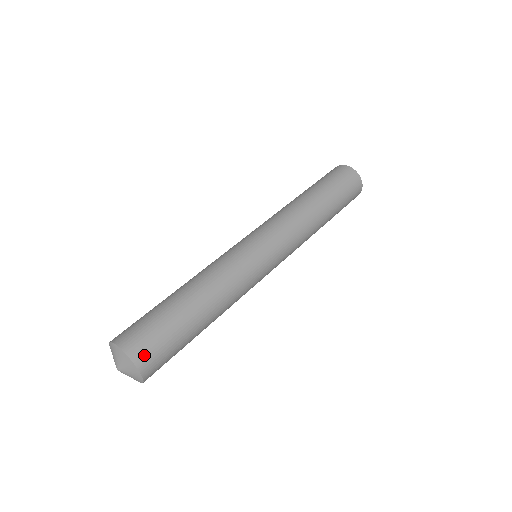
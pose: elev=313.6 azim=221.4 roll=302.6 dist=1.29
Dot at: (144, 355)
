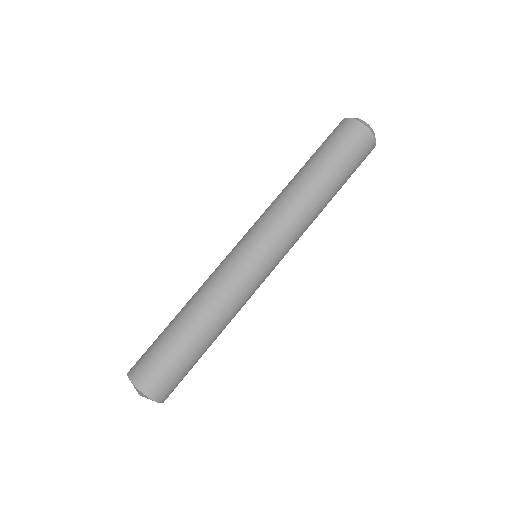
Dot at: occluded
